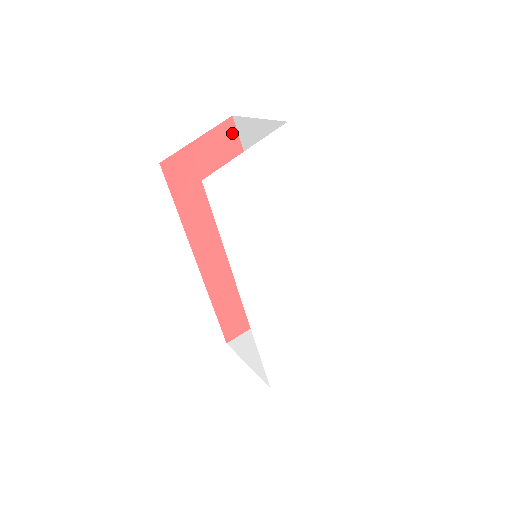
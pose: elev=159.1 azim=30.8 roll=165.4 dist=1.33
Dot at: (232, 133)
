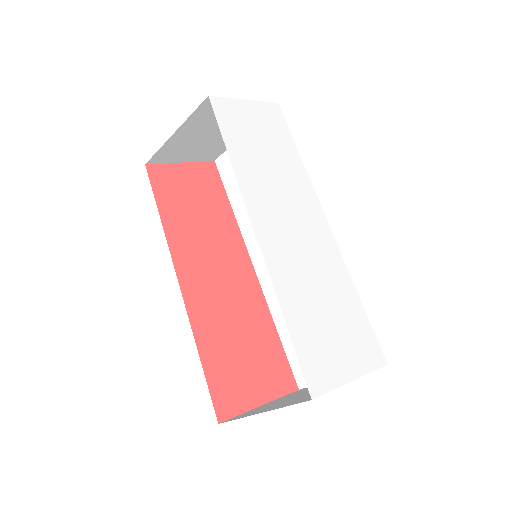
Dot at: (215, 174)
